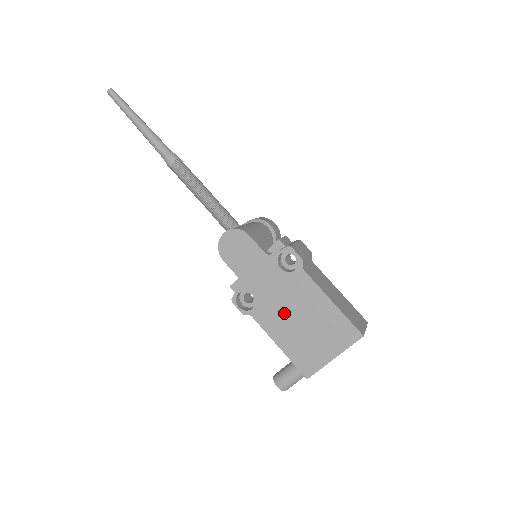
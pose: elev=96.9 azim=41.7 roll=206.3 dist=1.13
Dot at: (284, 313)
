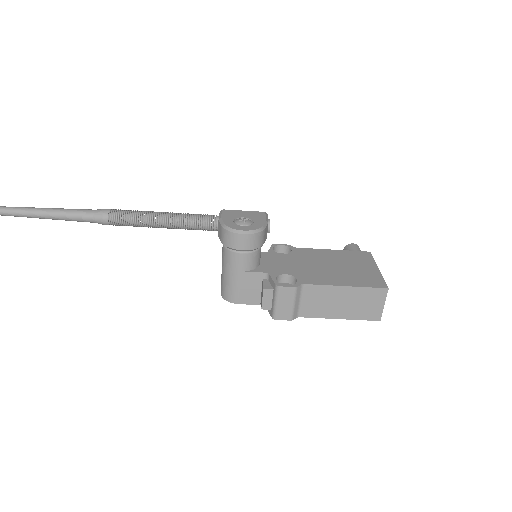
Dot at: occluded
